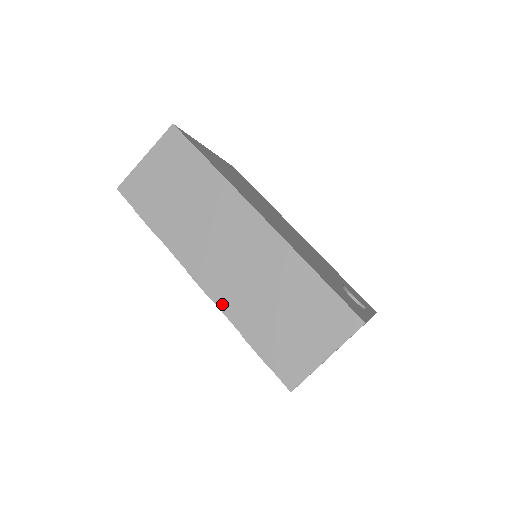
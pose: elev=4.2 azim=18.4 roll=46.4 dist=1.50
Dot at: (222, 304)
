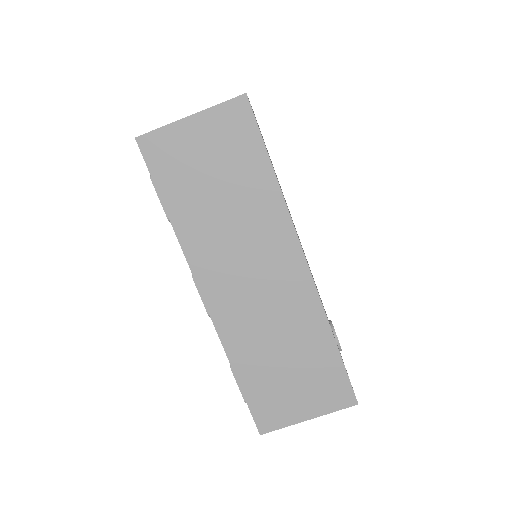
Dot at: (223, 332)
